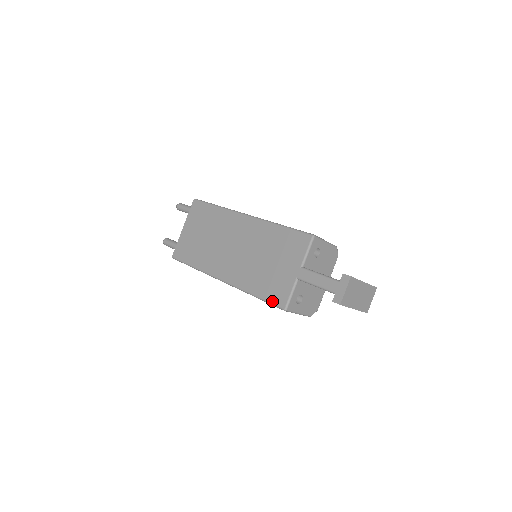
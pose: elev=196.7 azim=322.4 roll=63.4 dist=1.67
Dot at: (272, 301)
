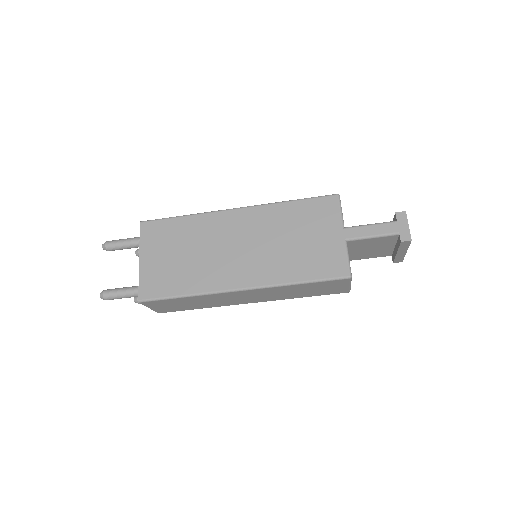
Dot at: (329, 276)
